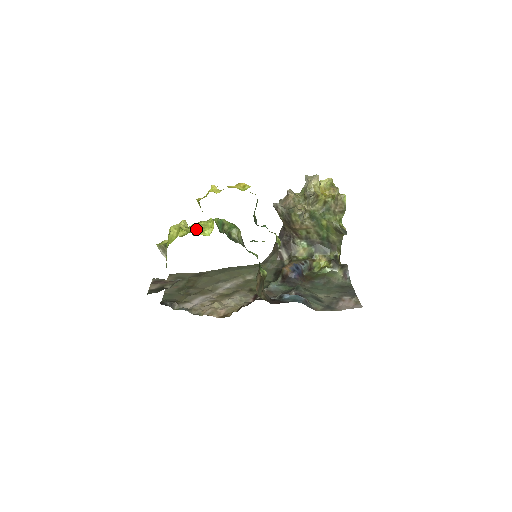
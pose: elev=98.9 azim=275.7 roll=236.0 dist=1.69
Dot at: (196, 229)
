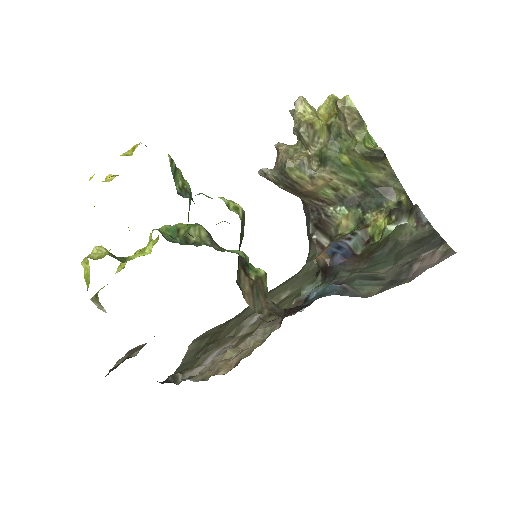
Dot at: (135, 253)
